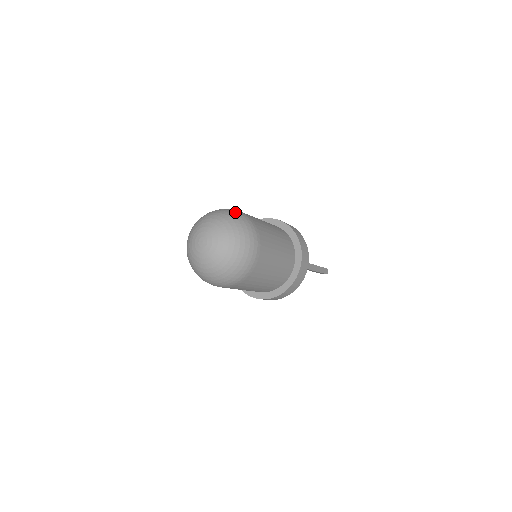
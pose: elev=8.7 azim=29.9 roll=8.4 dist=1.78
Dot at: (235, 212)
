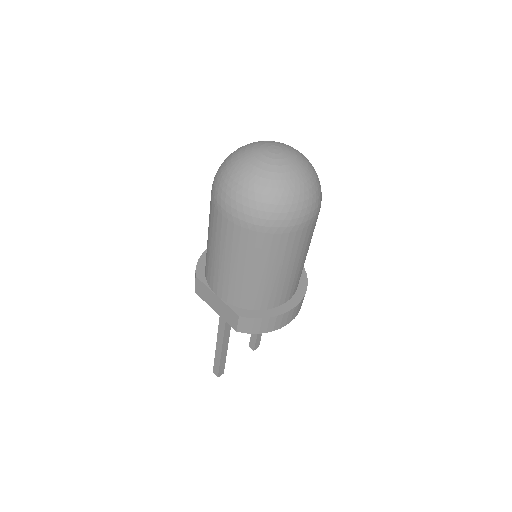
Dot at: occluded
